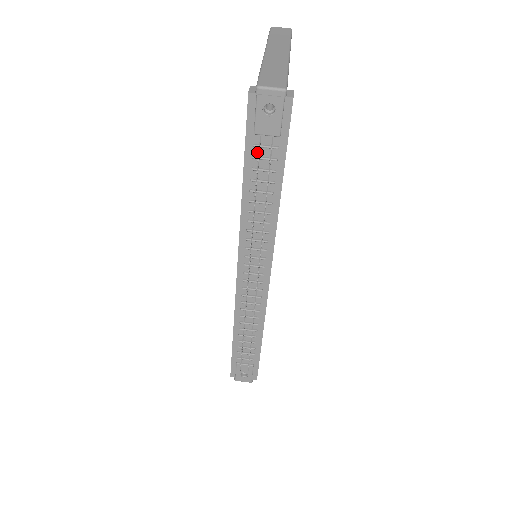
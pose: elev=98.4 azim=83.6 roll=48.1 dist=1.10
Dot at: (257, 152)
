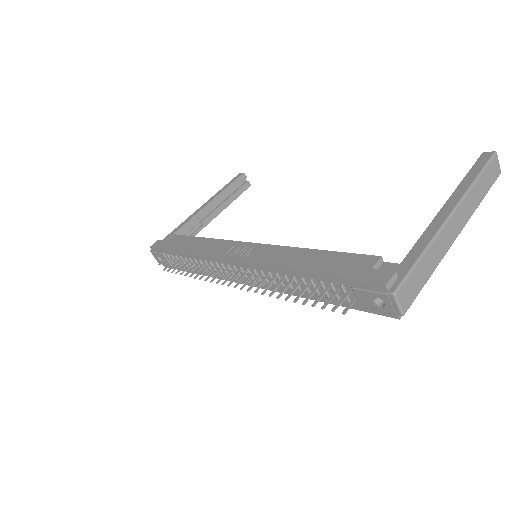
Dot at: (338, 286)
